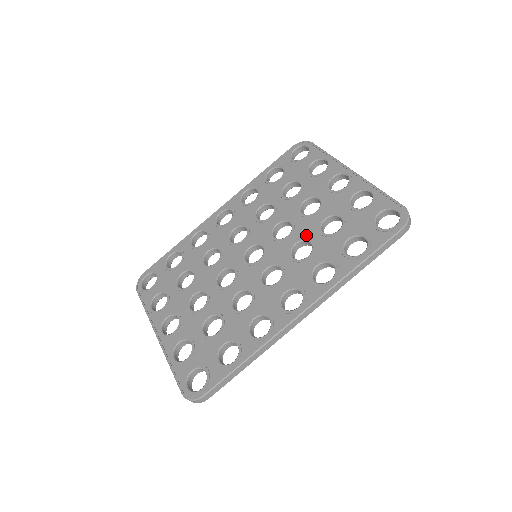
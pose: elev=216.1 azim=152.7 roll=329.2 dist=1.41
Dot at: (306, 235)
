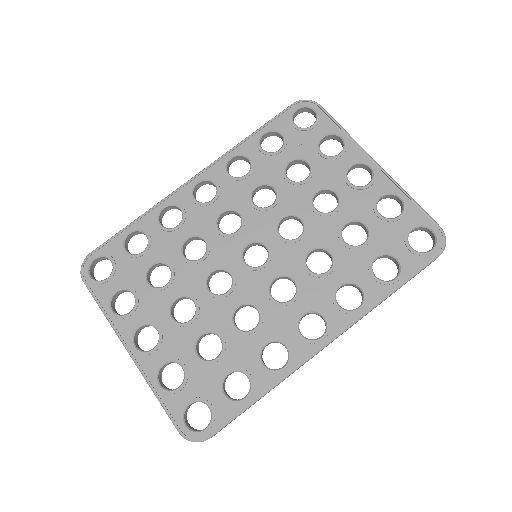
Dot at: (323, 241)
